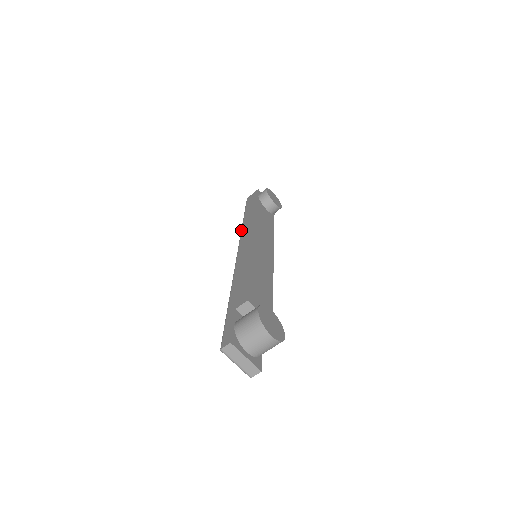
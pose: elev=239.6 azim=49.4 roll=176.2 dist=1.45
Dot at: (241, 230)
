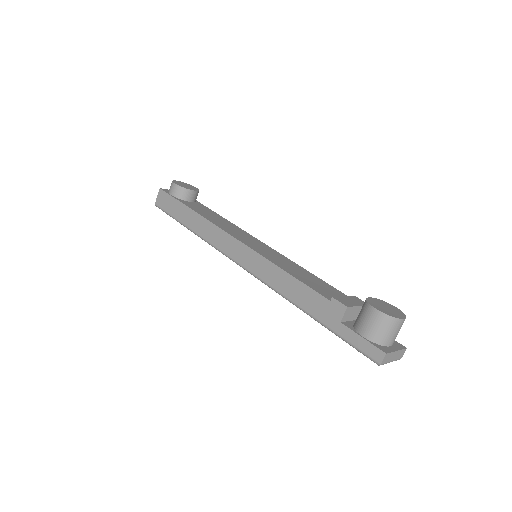
Dot at: (208, 243)
